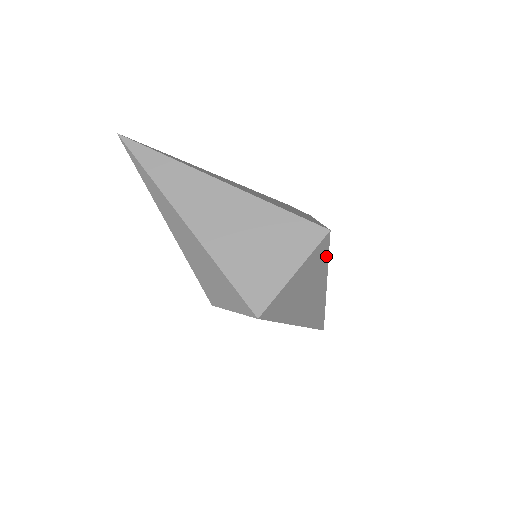
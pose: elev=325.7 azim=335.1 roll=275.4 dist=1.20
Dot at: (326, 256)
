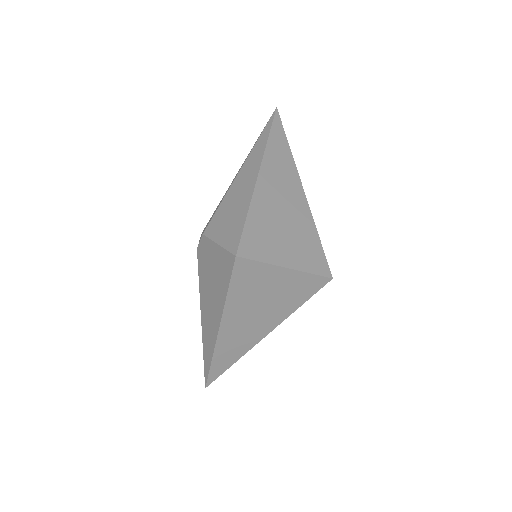
Dot at: (304, 300)
